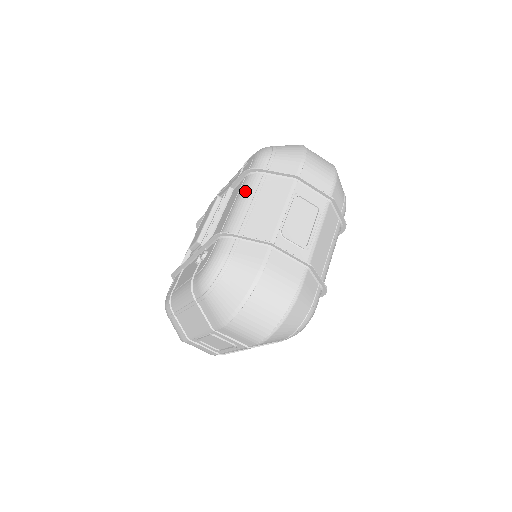
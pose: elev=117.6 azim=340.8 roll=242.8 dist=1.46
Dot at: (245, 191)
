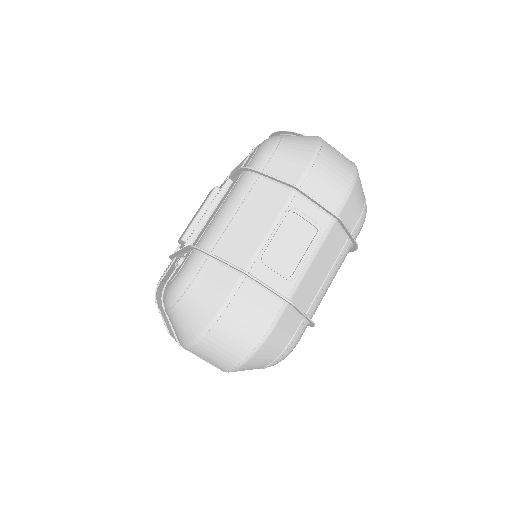
Dot at: (234, 195)
